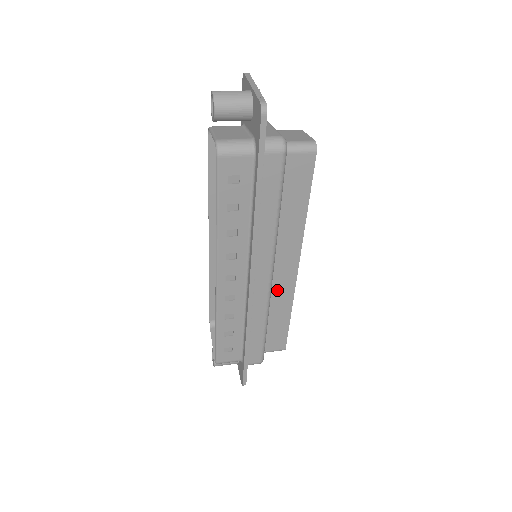
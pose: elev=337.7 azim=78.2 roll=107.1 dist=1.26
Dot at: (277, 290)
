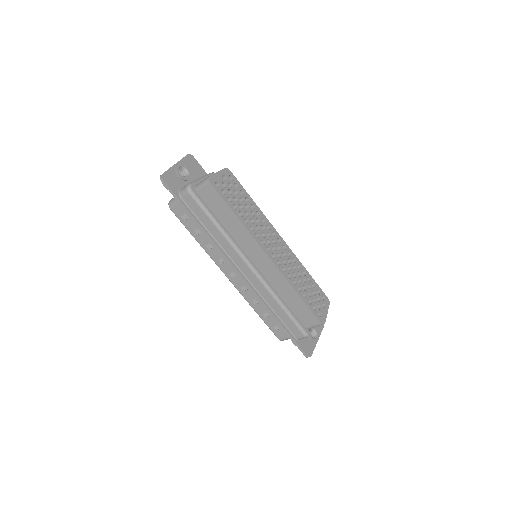
Dot at: (270, 276)
